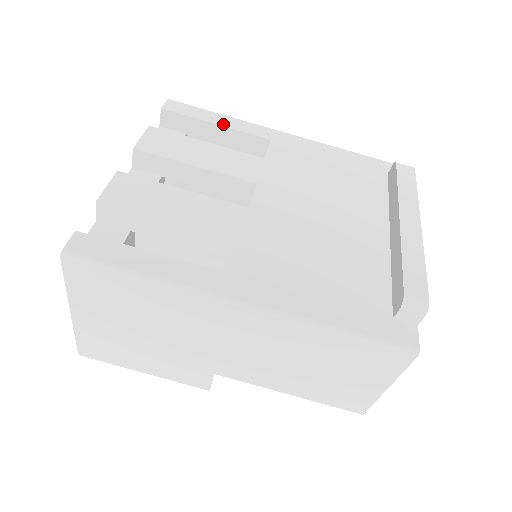
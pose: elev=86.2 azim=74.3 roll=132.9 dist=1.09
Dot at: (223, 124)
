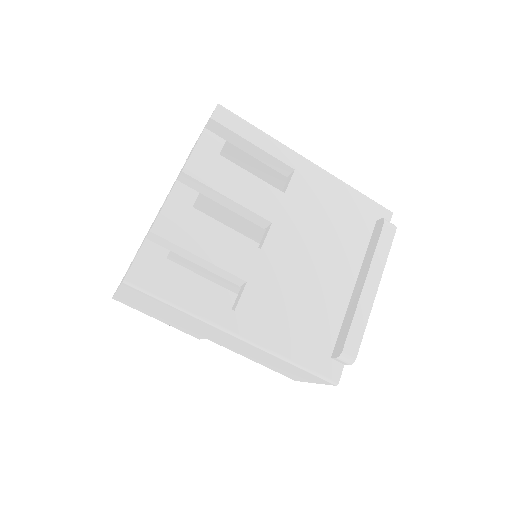
Dot at: (260, 145)
